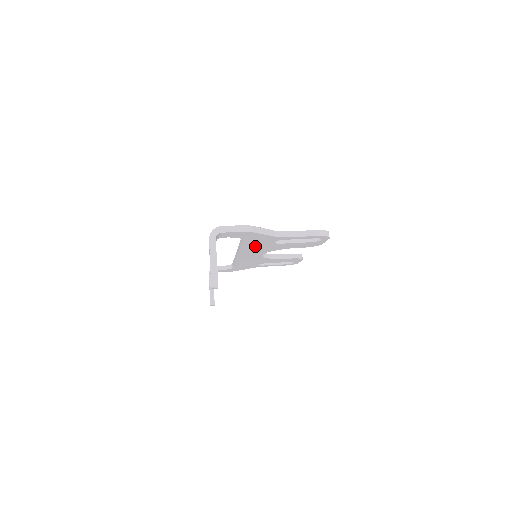
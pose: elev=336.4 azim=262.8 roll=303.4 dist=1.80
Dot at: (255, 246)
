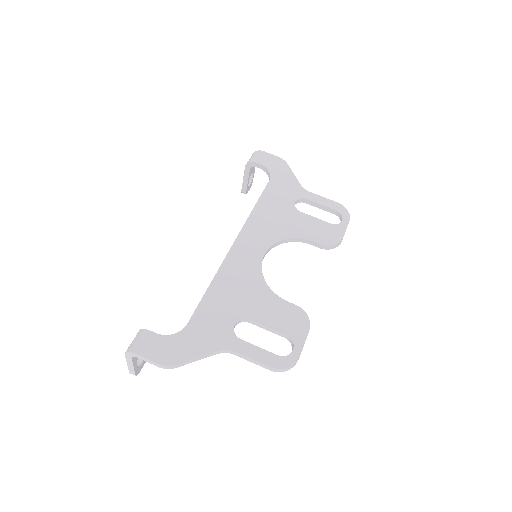
Dot at: occluded
